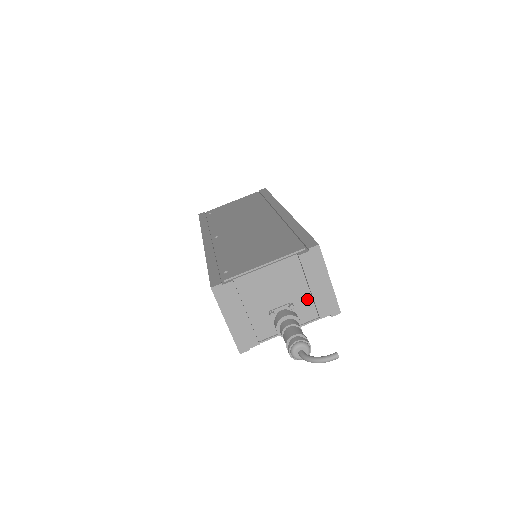
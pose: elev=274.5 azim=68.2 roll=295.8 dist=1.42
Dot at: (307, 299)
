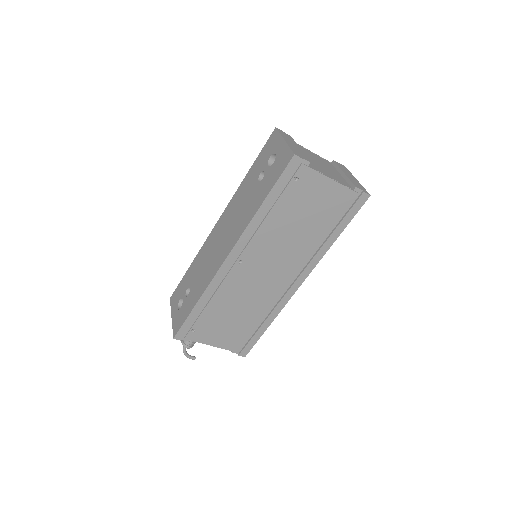
Dot at: occluded
